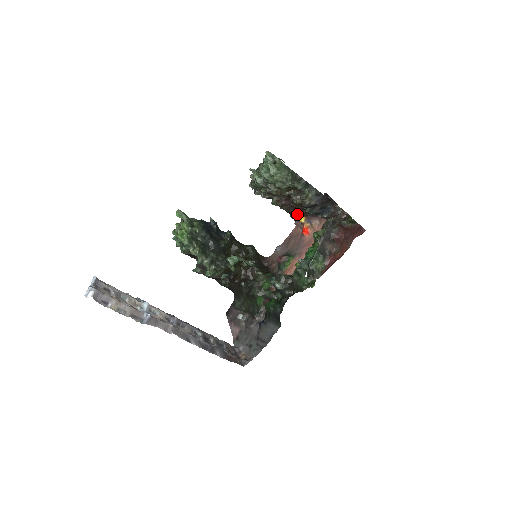
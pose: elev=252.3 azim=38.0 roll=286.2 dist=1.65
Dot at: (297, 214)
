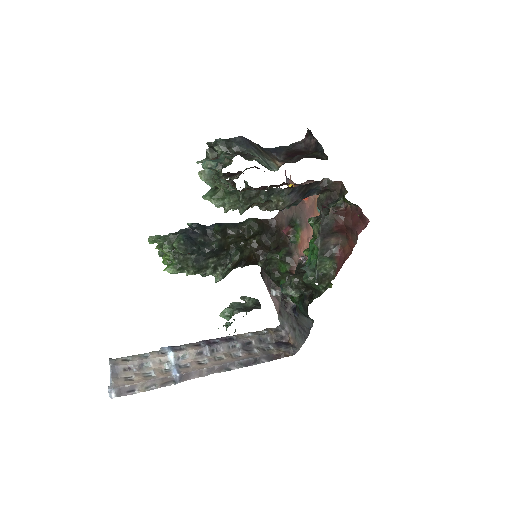
Dot at: occluded
